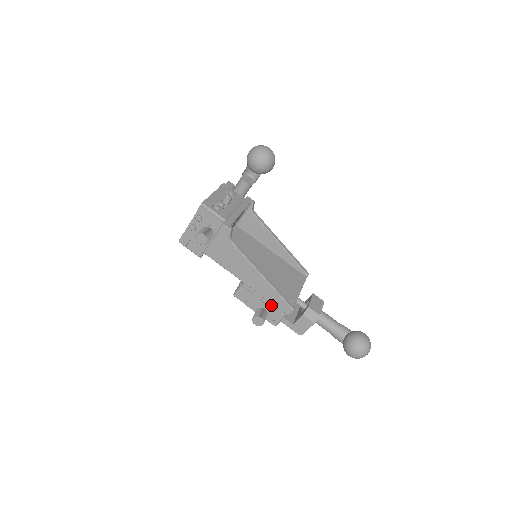
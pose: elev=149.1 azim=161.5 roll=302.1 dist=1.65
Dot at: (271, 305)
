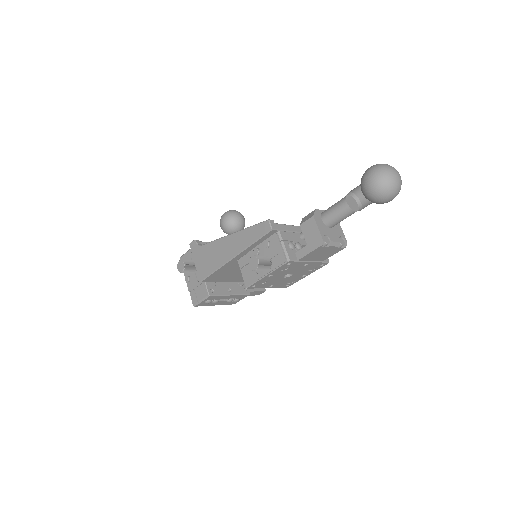
Dot at: (265, 249)
